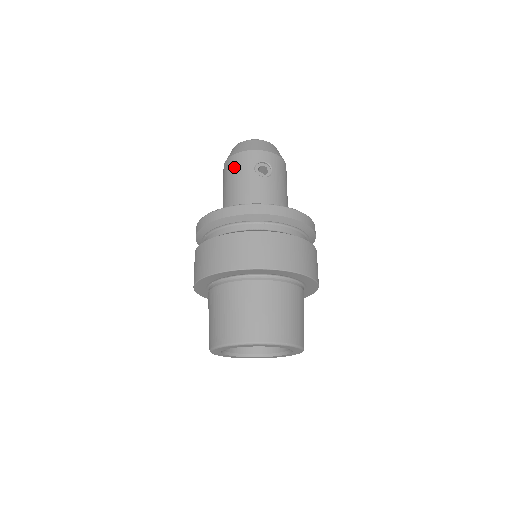
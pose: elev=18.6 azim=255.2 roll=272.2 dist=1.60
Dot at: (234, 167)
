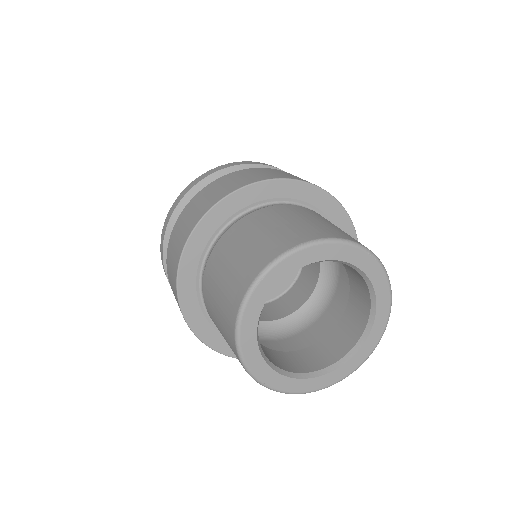
Dot at: occluded
